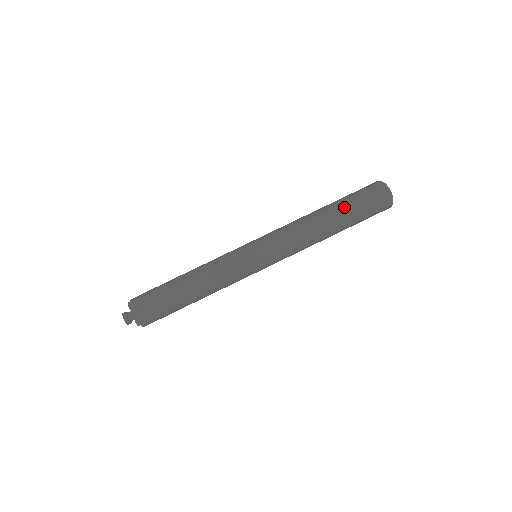
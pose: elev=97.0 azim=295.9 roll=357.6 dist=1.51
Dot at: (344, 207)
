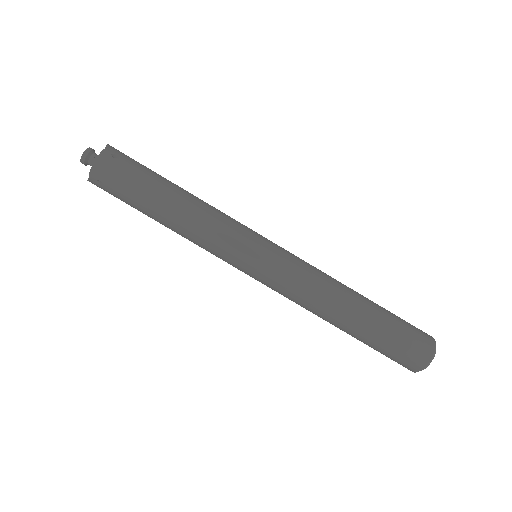
Dot at: (369, 335)
